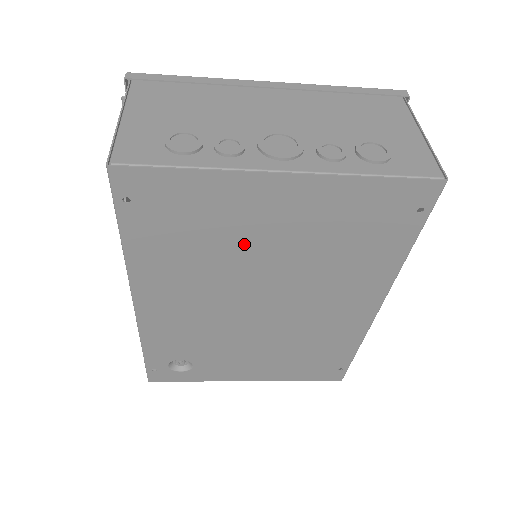
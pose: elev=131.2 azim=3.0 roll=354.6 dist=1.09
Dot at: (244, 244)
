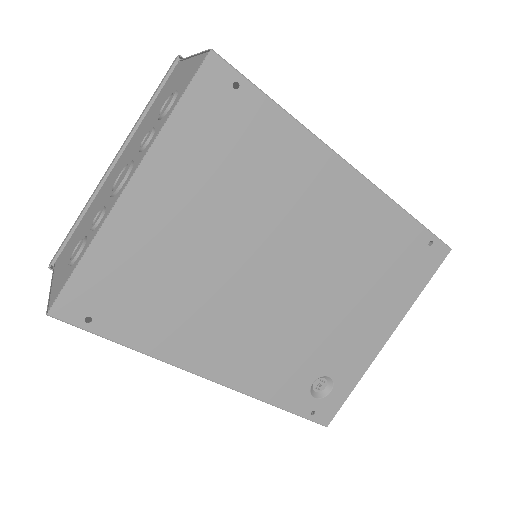
Dot at: (190, 254)
